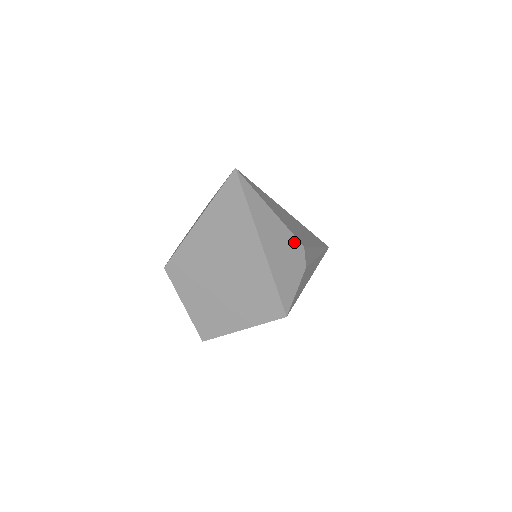
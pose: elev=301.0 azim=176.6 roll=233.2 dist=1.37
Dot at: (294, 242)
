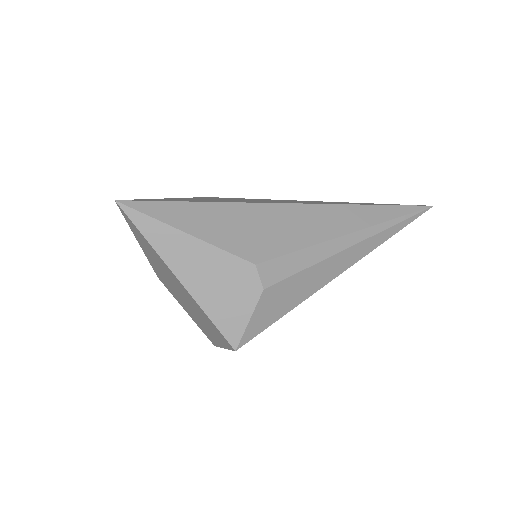
Dot at: (234, 262)
